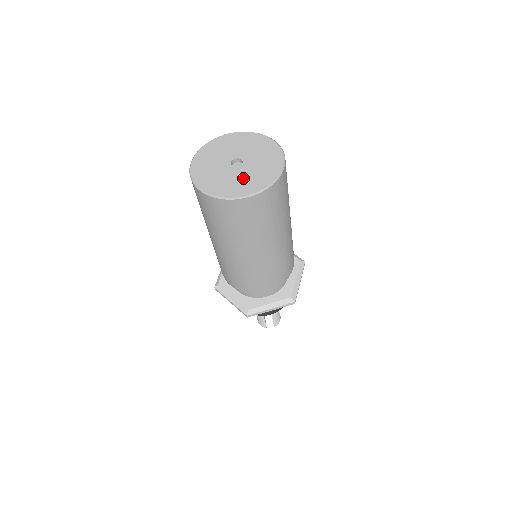
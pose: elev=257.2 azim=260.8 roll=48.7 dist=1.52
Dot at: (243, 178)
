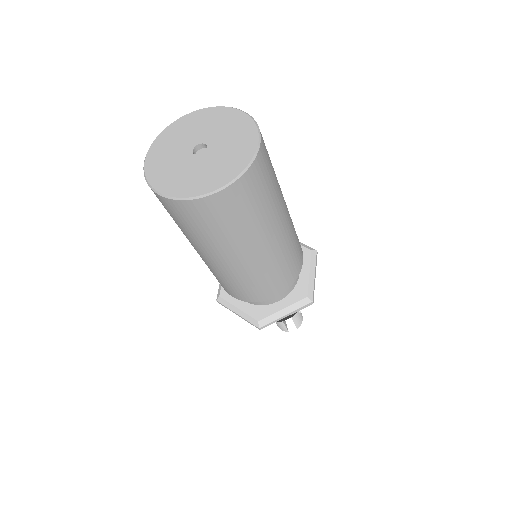
Dot at: (210, 167)
